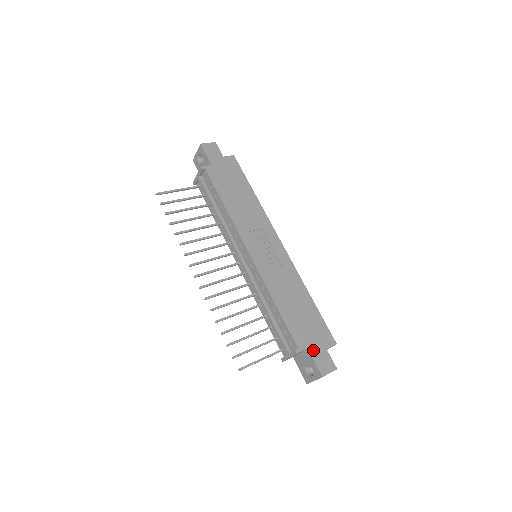
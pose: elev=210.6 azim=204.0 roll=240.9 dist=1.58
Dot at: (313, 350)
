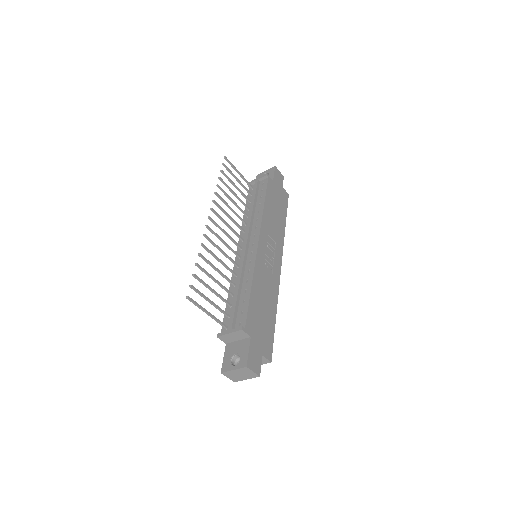
Dot at: (254, 343)
